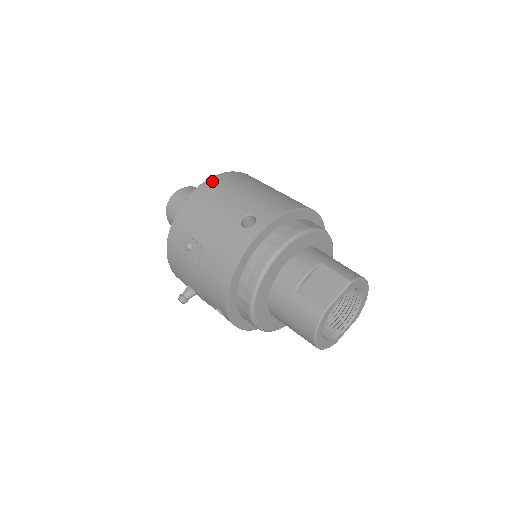
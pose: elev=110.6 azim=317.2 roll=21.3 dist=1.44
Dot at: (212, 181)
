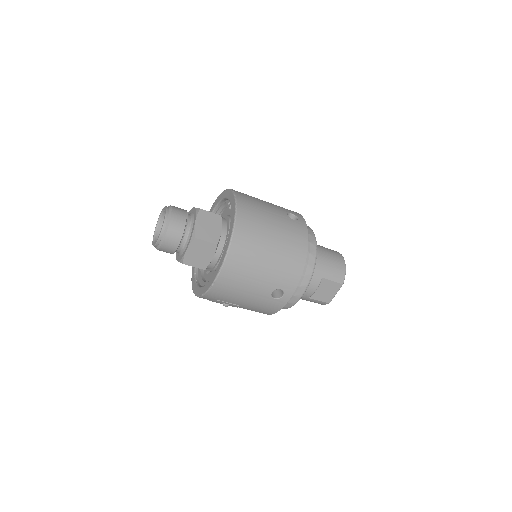
Dot at: (228, 267)
